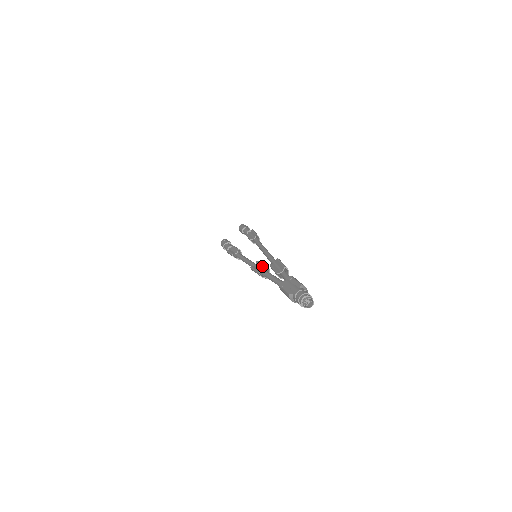
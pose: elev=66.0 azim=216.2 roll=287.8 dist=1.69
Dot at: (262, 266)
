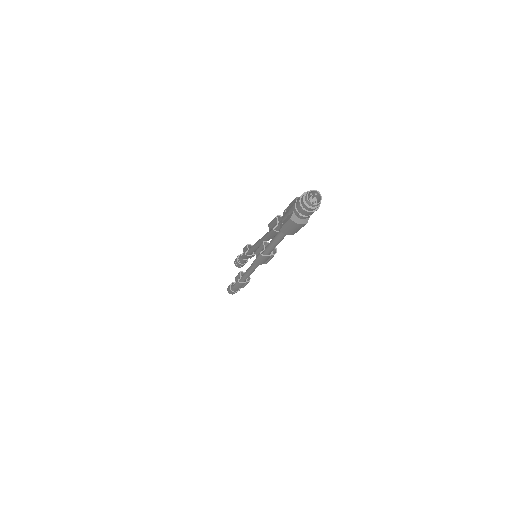
Dot at: (260, 247)
